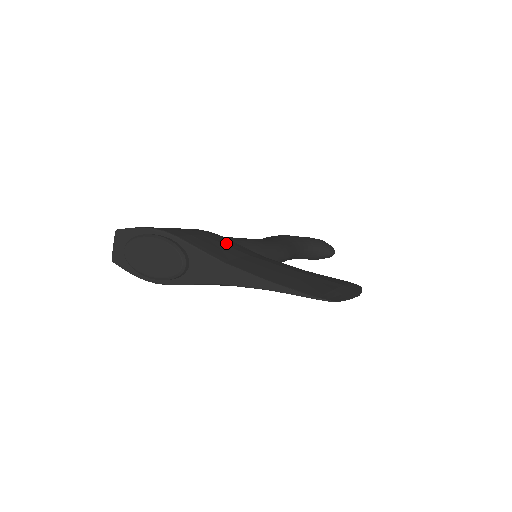
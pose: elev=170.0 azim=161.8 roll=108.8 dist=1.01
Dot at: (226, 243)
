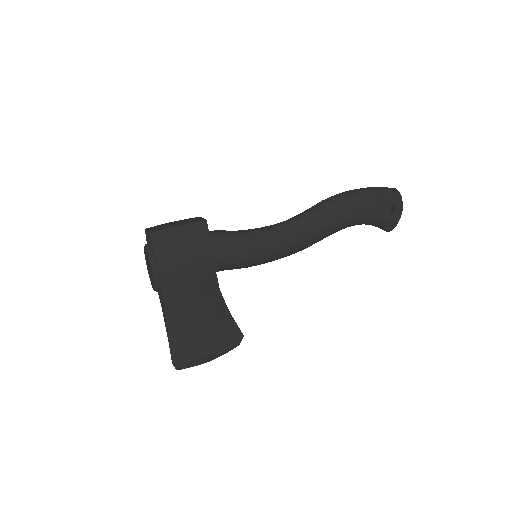
Dot at: (197, 288)
